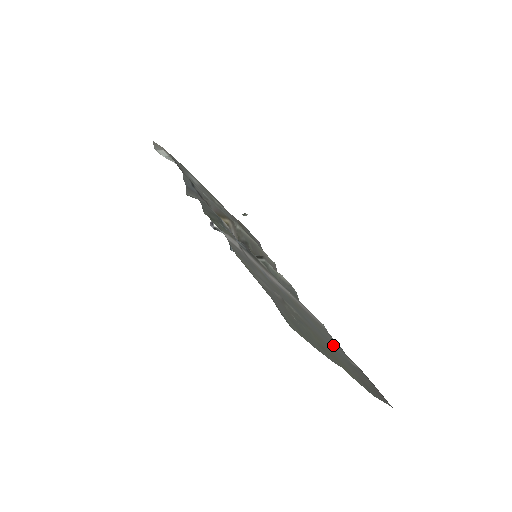
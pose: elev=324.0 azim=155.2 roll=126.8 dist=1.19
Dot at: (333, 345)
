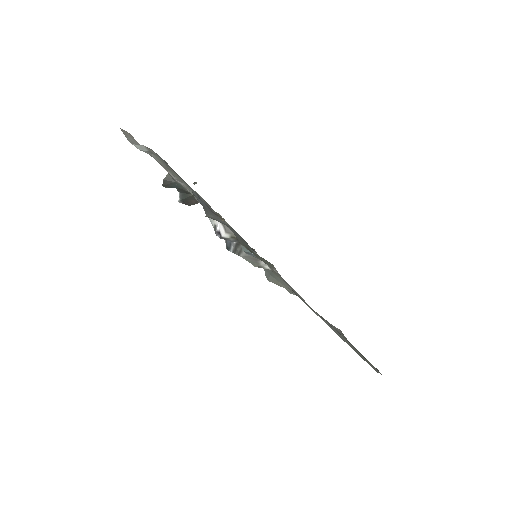
Dot at: occluded
